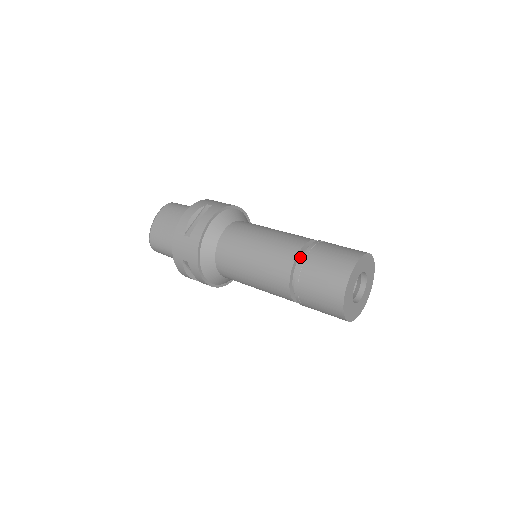
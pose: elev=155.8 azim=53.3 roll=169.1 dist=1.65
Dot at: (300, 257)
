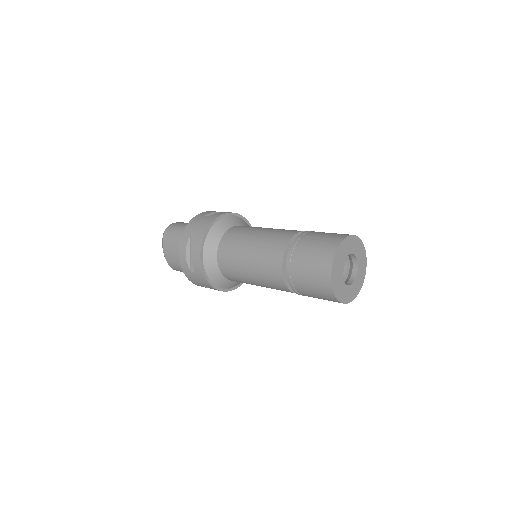
Dot at: (286, 266)
